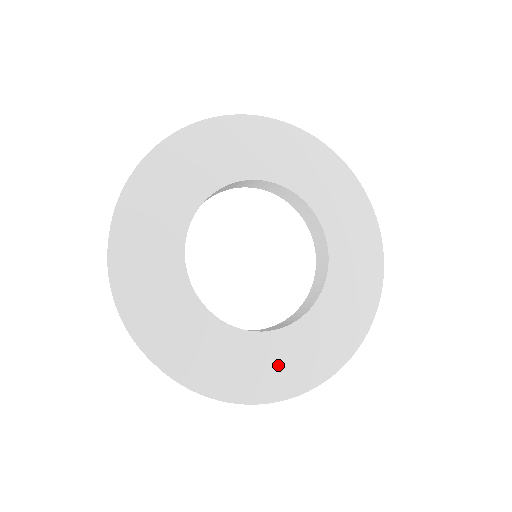
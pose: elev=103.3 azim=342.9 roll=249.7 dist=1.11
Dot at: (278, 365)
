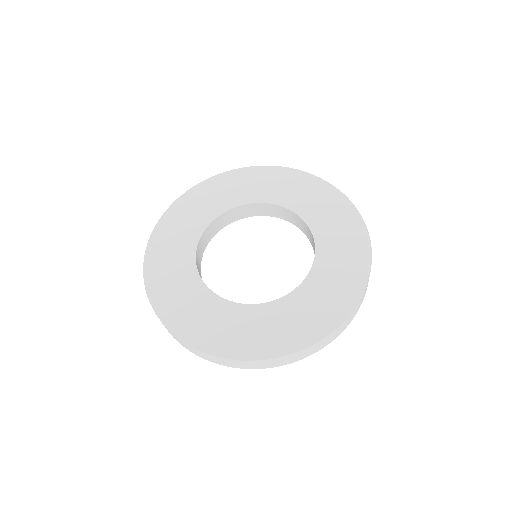
Dot at: (241, 331)
